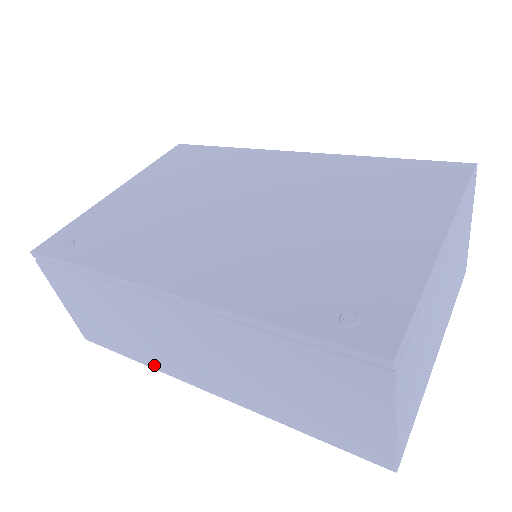
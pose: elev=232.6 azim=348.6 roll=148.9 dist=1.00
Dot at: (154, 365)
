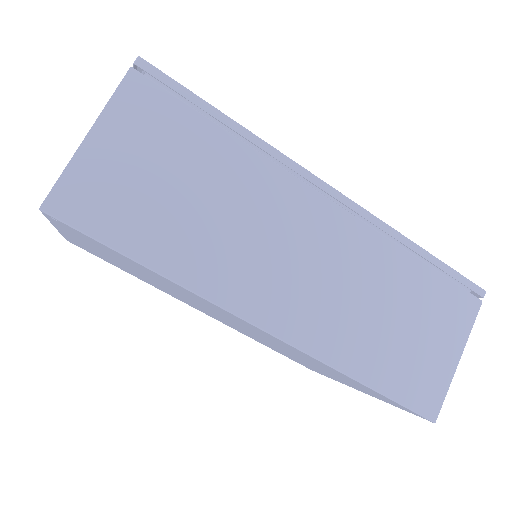
Dot at: (196, 280)
